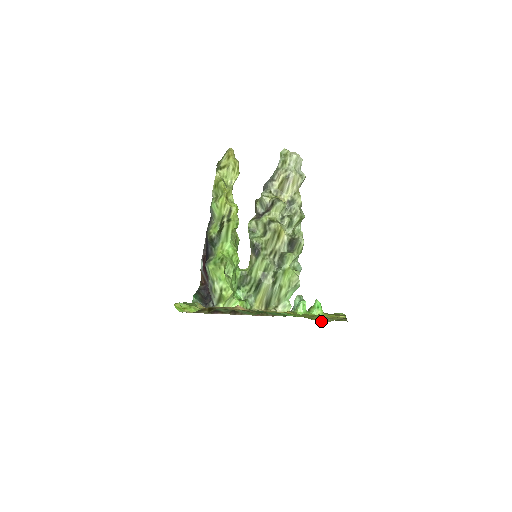
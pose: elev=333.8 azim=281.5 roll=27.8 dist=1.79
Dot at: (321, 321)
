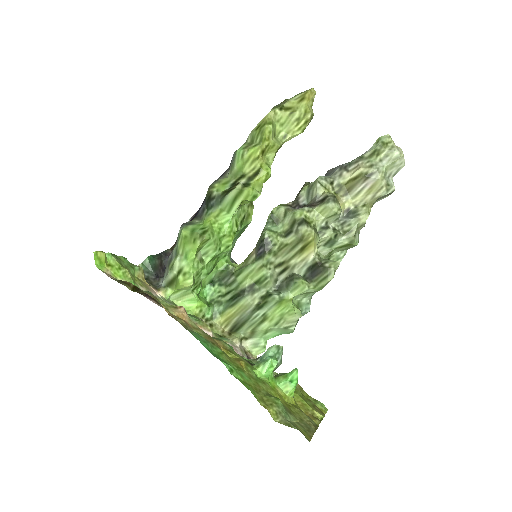
Dot at: (270, 414)
